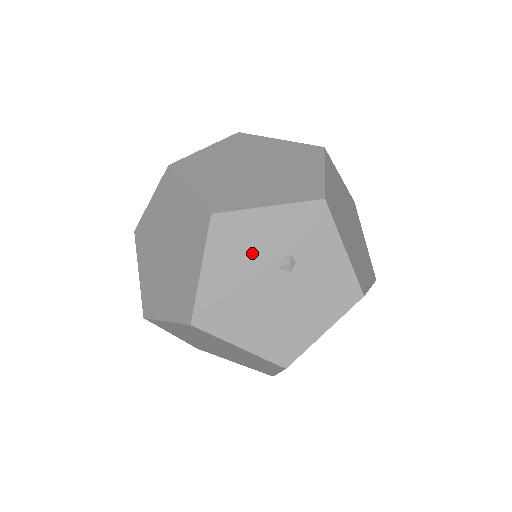
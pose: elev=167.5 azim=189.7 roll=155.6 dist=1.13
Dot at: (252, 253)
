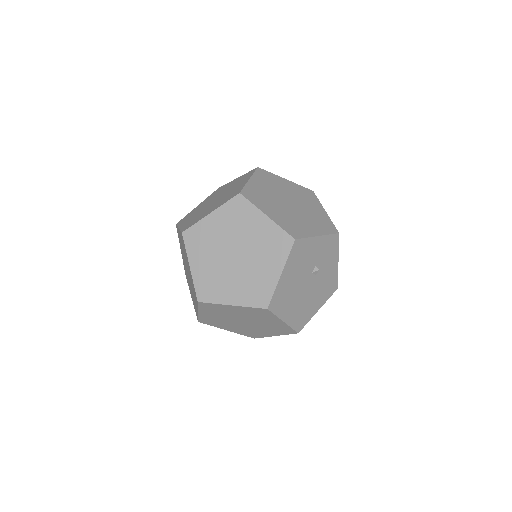
Dot at: (304, 264)
